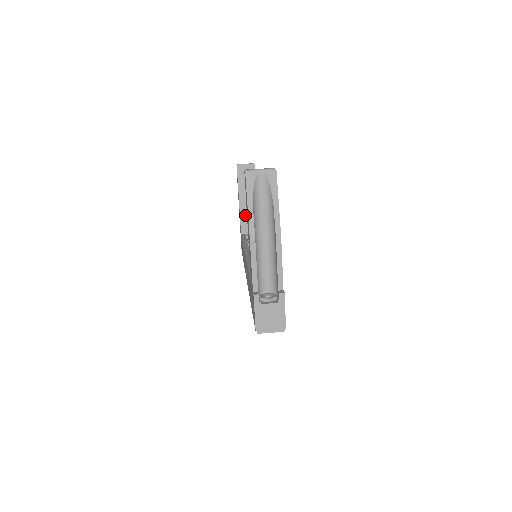
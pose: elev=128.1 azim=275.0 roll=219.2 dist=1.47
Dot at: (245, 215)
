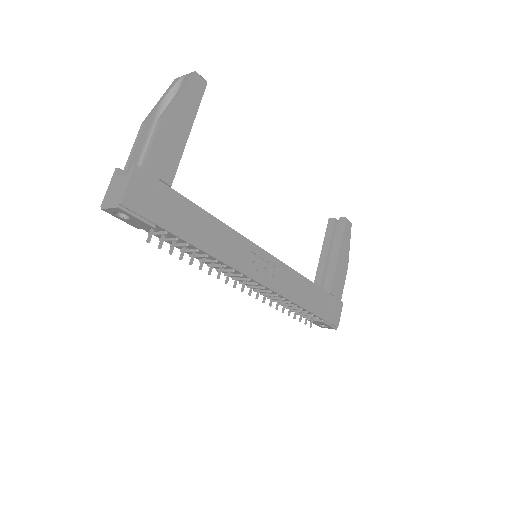
Dot at: (322, 271)
